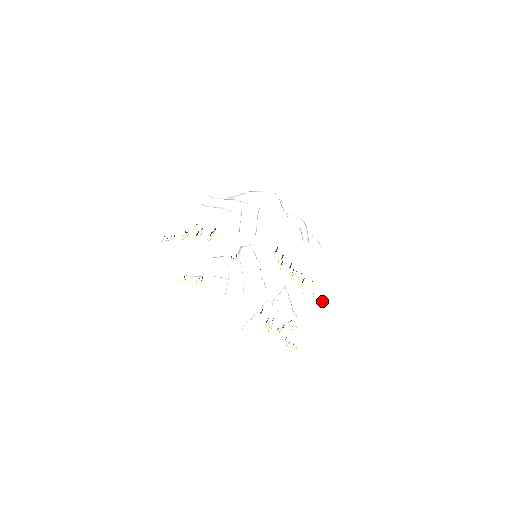
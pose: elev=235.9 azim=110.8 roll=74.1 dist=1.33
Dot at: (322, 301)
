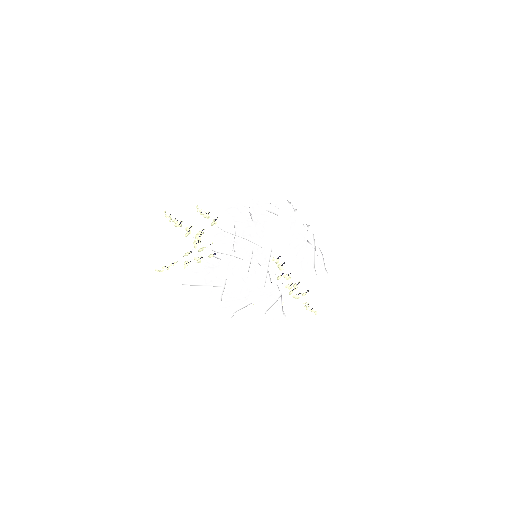
Dot at: (312, 309)
